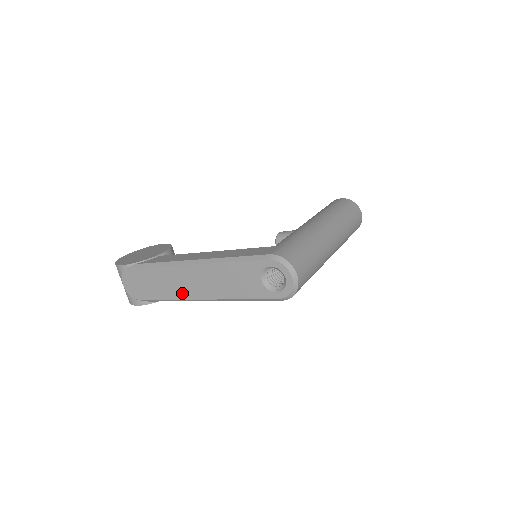
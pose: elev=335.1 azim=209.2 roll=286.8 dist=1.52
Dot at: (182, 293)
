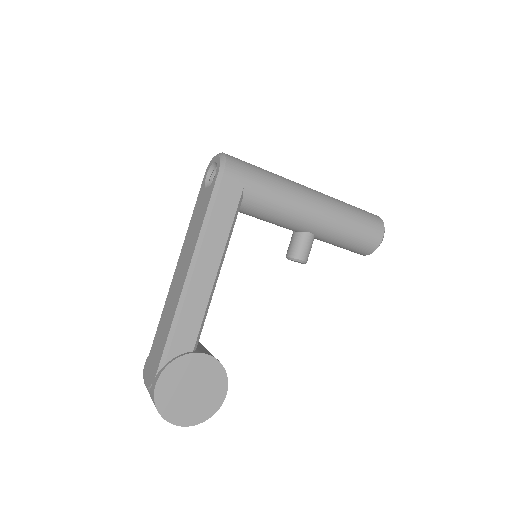
Dot at: (177, 298)
